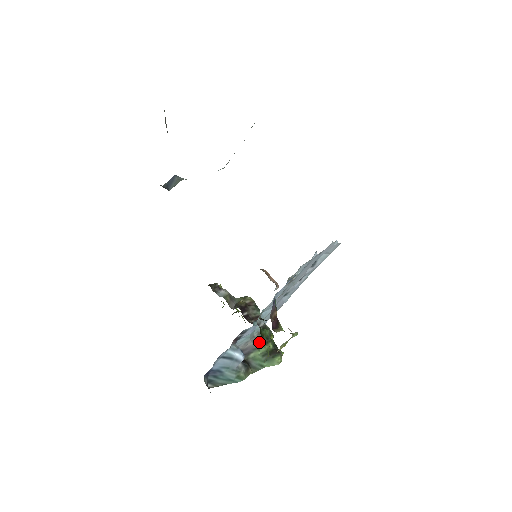
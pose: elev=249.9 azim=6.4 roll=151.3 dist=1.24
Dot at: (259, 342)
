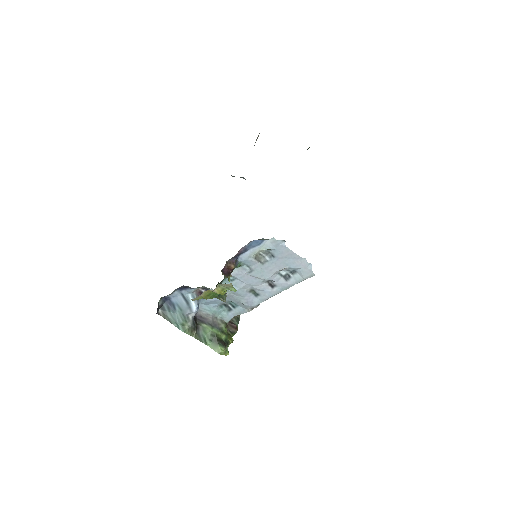
Dot at: (217, 325)
